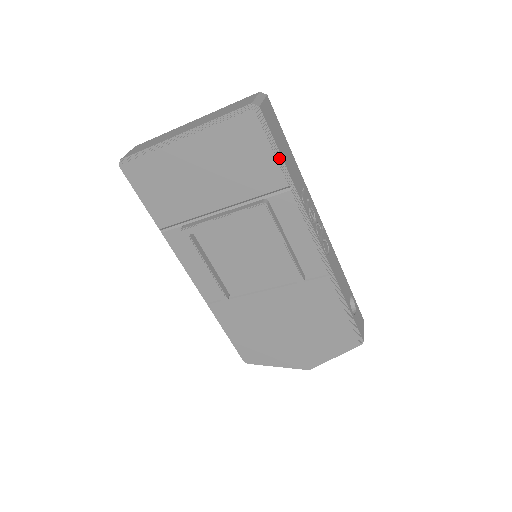
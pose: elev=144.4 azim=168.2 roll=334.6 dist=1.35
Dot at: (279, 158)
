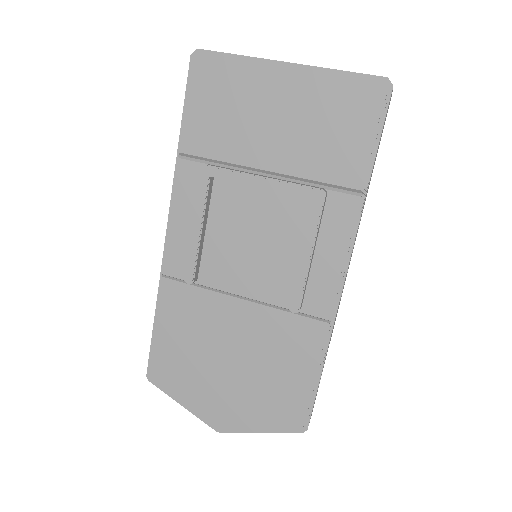
Dot at: (373, 153)
